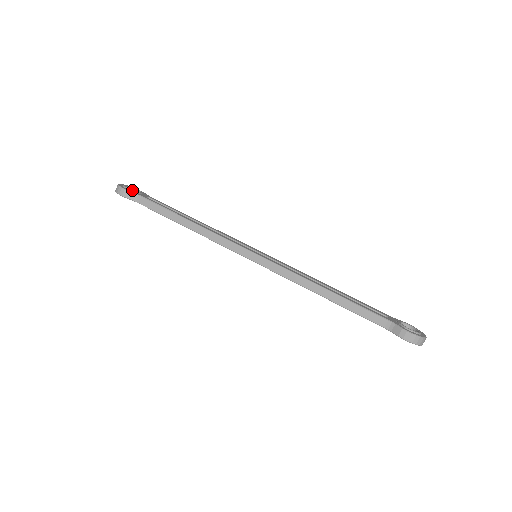
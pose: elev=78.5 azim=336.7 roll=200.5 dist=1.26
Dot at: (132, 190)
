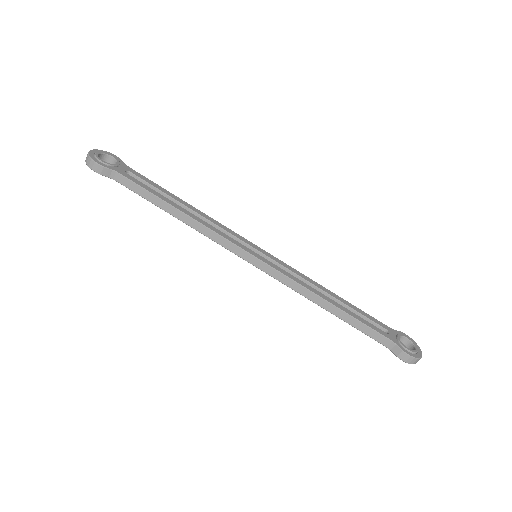
Dot at: (107, 164)
